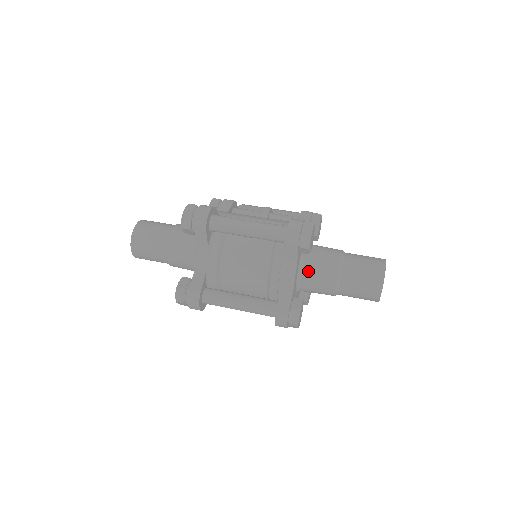
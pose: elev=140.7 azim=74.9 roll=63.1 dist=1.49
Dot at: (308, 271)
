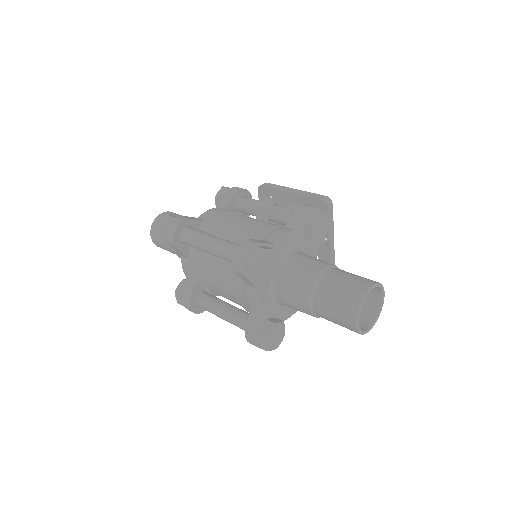
Dot at: (280, 292)
